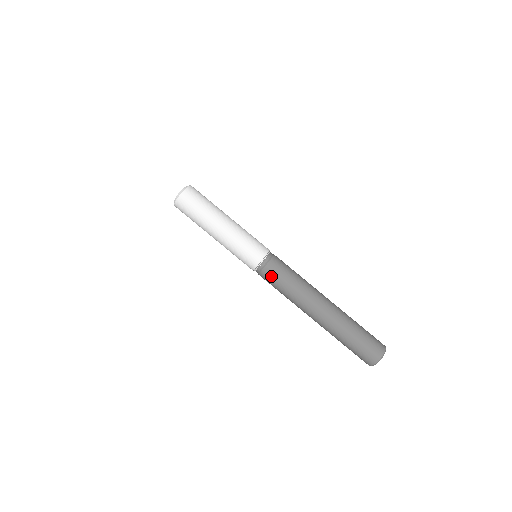
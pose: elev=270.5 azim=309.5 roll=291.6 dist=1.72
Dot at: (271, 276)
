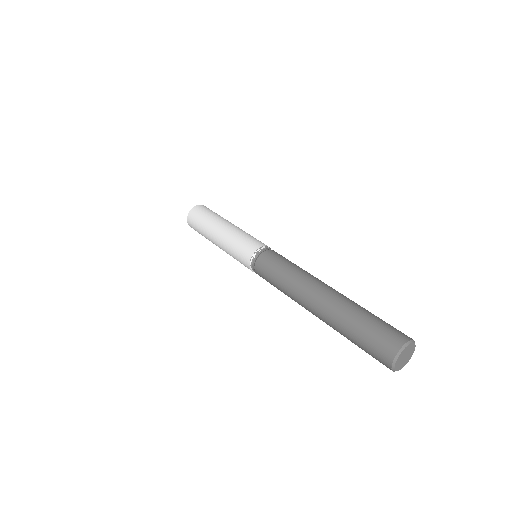
Dot at: (273, 256)
